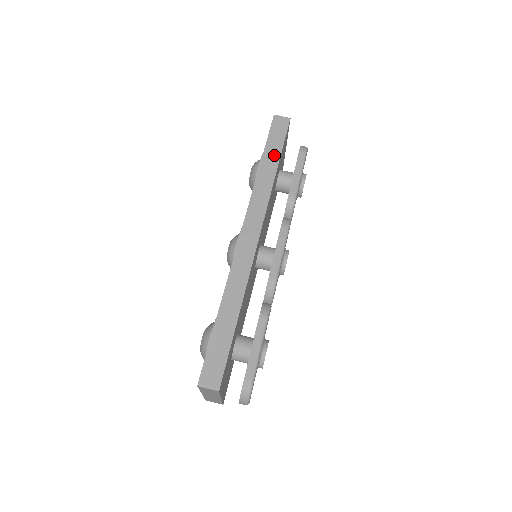
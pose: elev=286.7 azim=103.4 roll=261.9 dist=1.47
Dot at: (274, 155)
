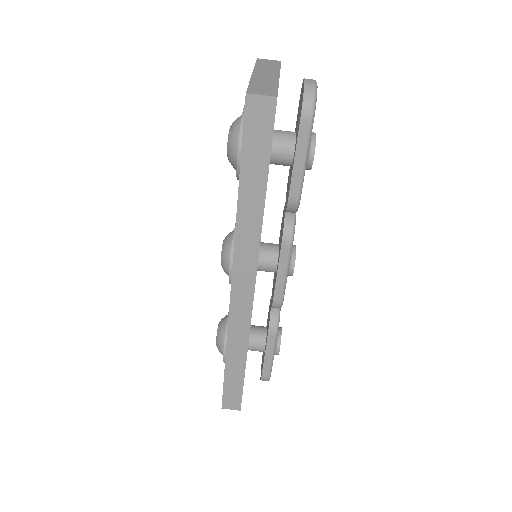
Dot at: (257, 180)
